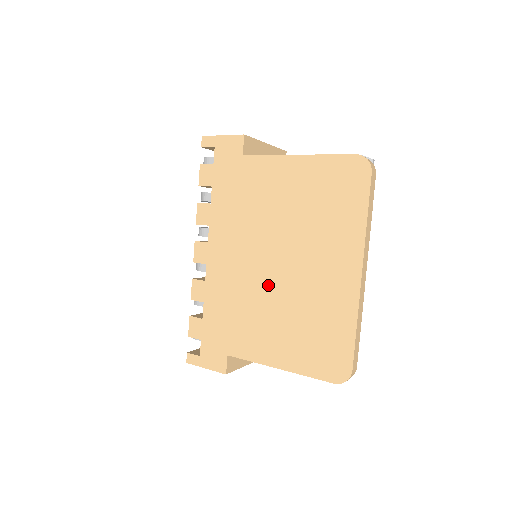
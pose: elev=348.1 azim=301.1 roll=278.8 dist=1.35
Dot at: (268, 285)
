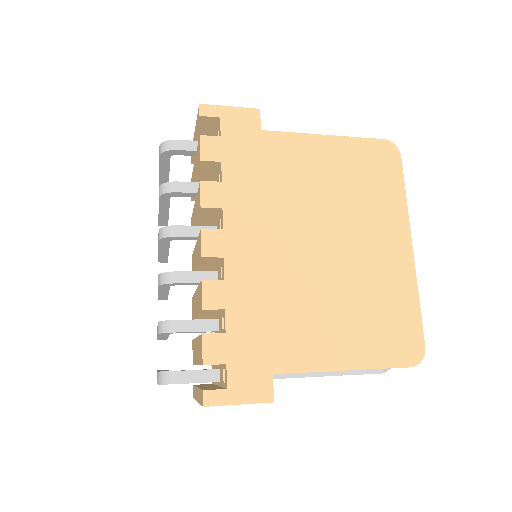
Dot at: (316, 272)
